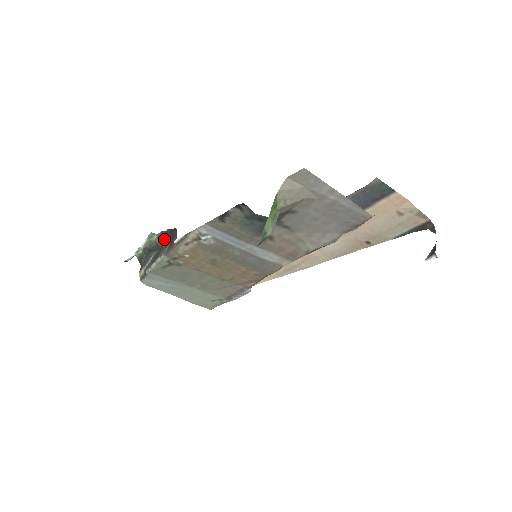
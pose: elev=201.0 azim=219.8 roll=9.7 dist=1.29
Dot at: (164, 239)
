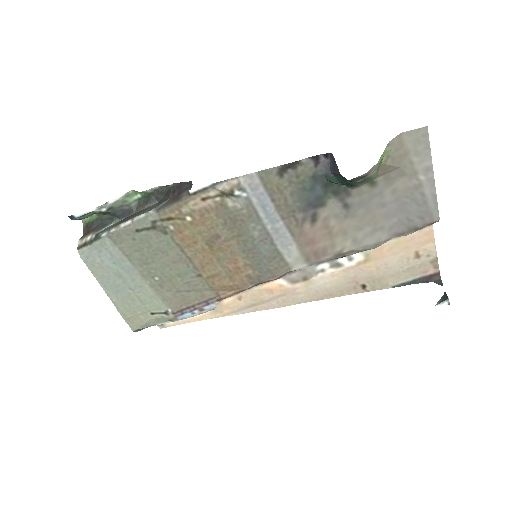
Dot at: (149, 201)
